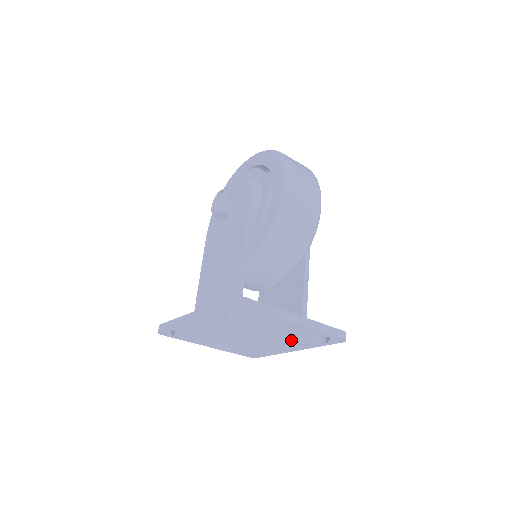
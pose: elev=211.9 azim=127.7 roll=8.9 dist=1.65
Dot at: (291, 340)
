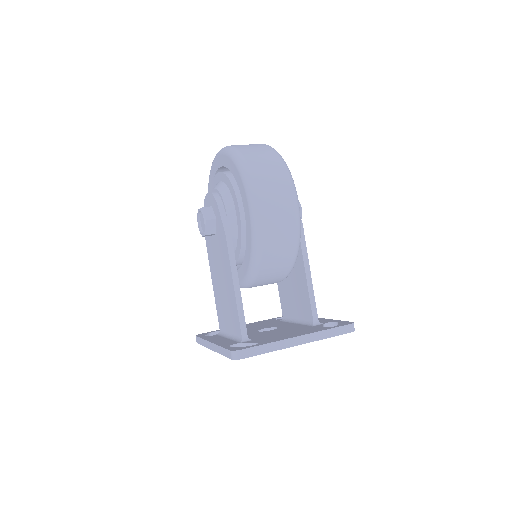
Dot at: occluded
